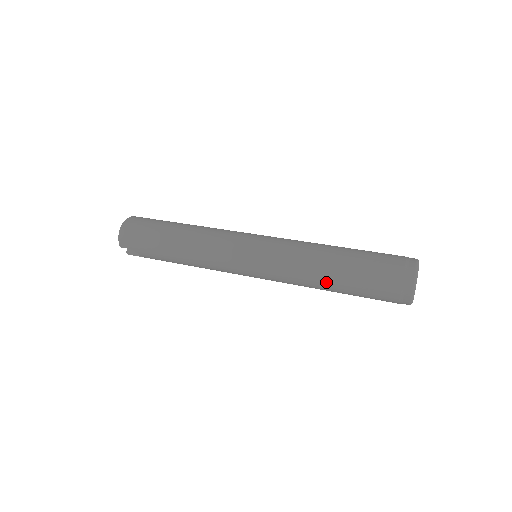
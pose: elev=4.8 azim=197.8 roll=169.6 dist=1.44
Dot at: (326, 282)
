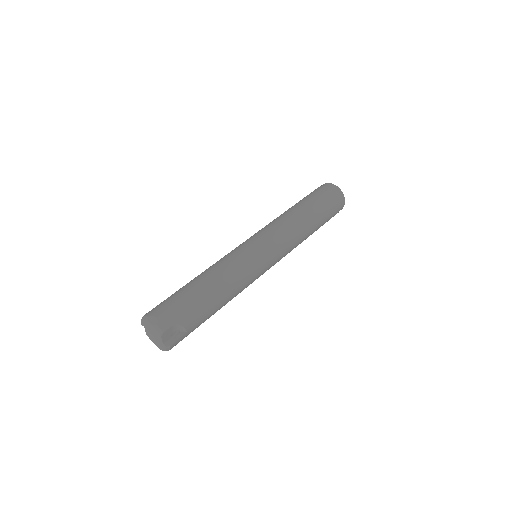
Dot at: (307, 219)
